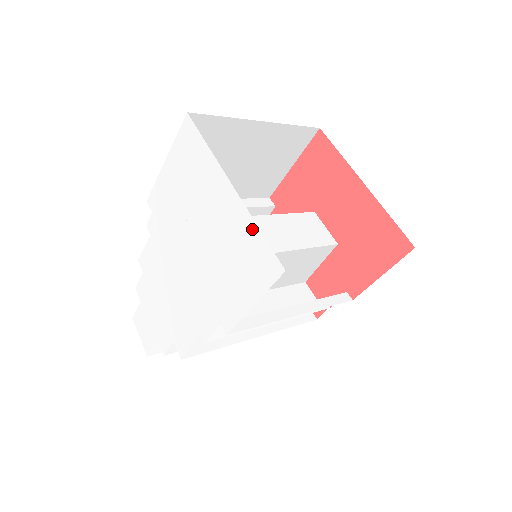
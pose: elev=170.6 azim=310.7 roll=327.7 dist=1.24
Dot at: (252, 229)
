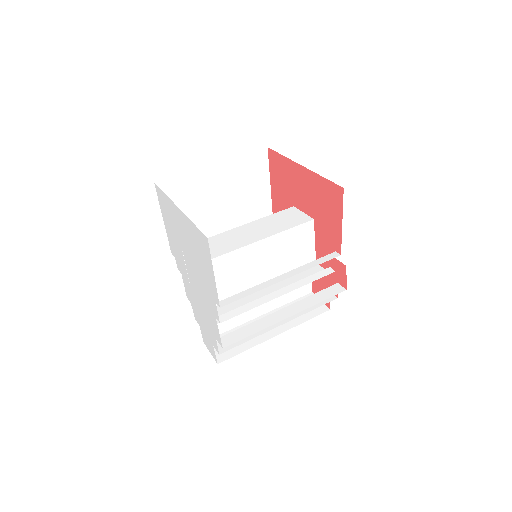
Dot at: (192, 226)
